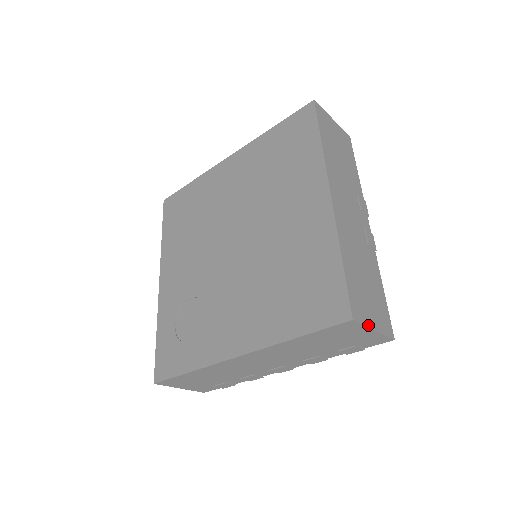
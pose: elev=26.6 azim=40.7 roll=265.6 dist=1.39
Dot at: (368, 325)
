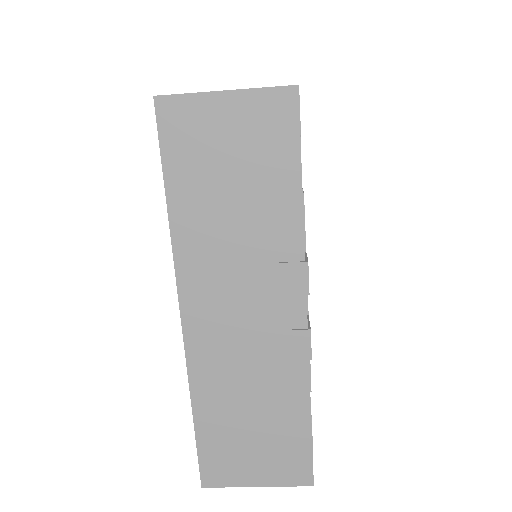
Dot at: (239, 484)
